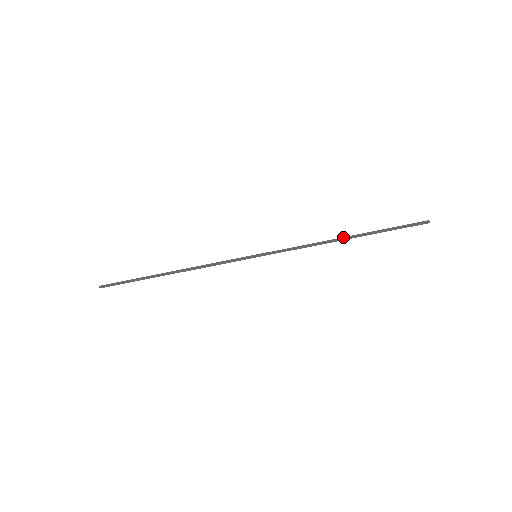
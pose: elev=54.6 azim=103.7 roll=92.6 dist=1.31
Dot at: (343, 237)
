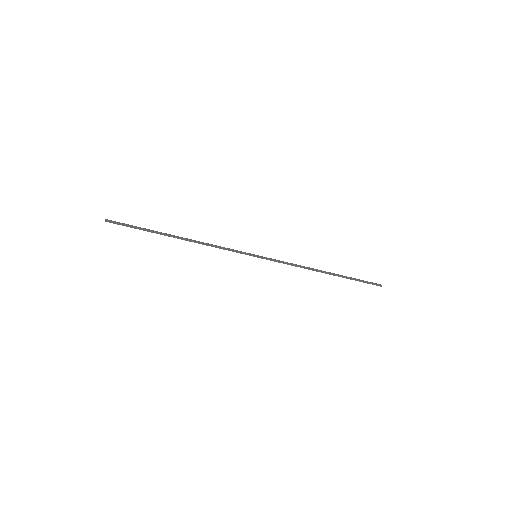
Dot at: (324, 271)
